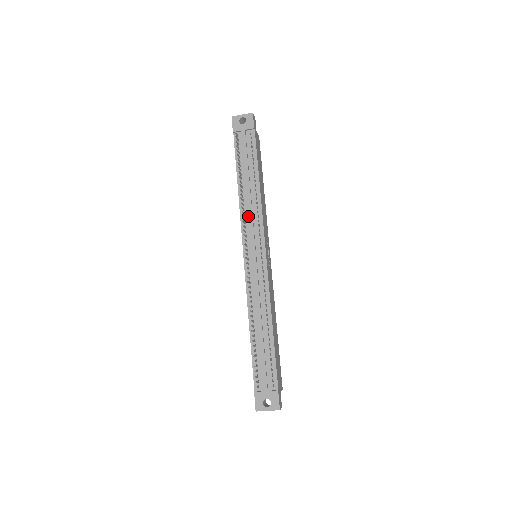
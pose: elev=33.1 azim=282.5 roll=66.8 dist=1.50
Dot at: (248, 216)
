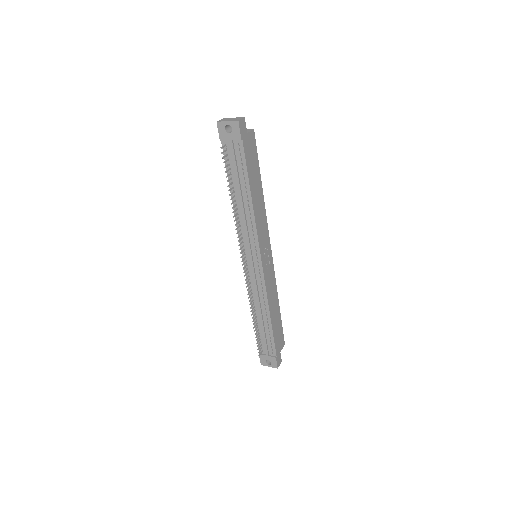
Dot at: (244, 228)
